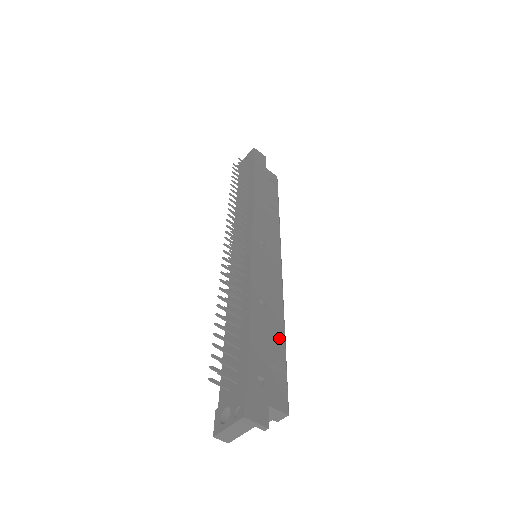
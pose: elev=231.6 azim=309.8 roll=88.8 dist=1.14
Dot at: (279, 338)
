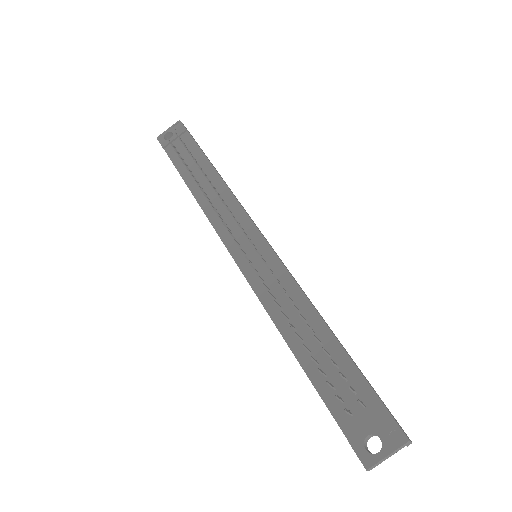
Dot at: occluded
